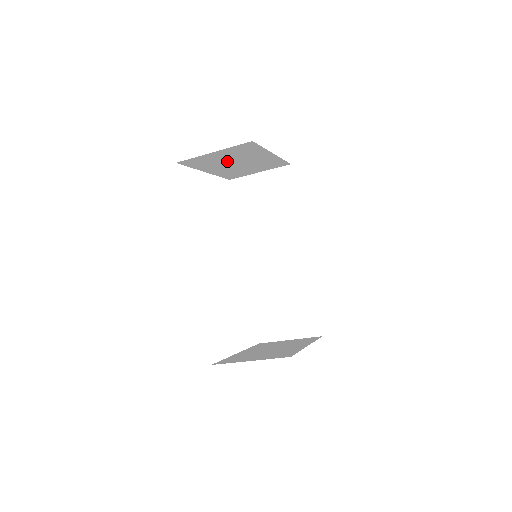
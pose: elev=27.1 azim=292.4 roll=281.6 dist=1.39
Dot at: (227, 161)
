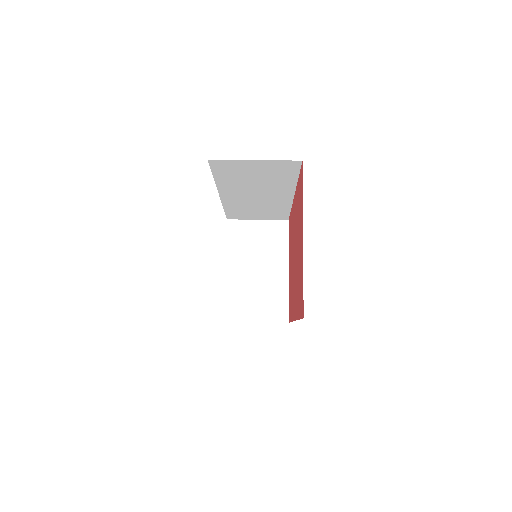
Dot at: occluded
